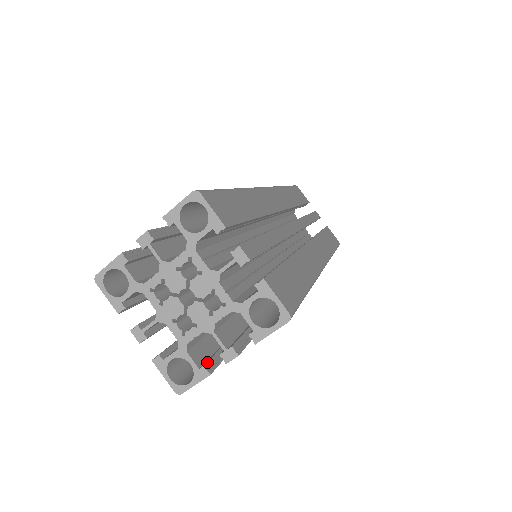
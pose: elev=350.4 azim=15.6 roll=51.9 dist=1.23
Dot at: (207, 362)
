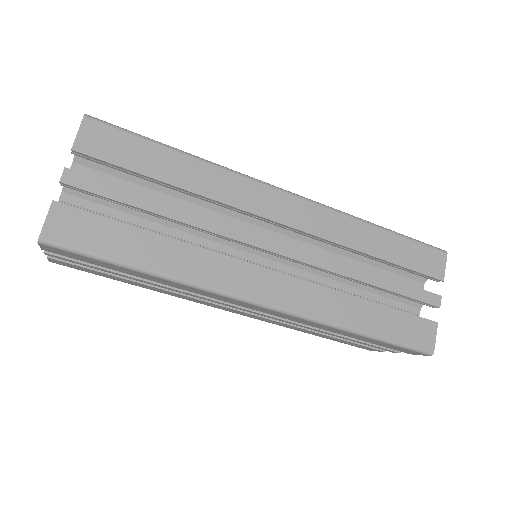
Dot at: (62, 206)
